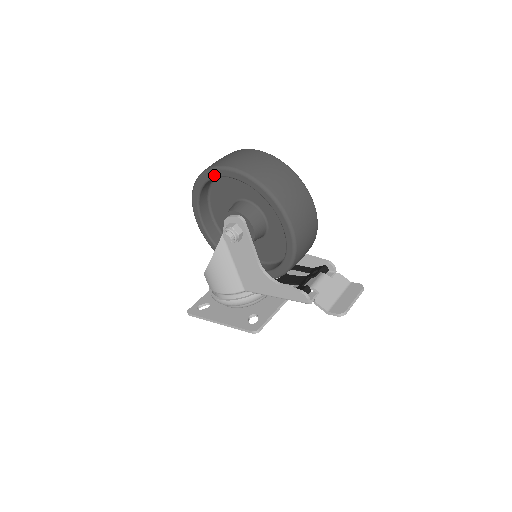
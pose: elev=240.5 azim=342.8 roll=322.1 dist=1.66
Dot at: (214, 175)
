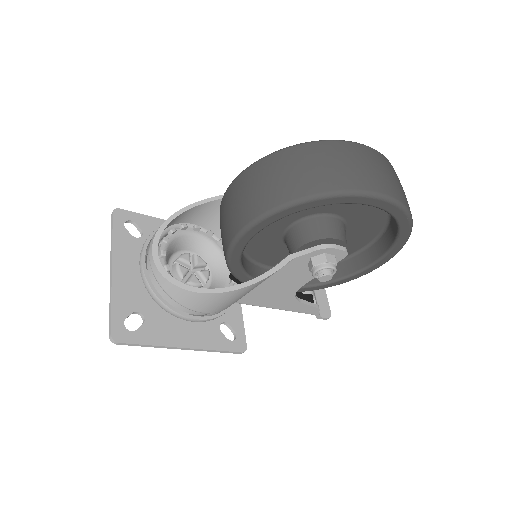
Dot at: (373, 204)
